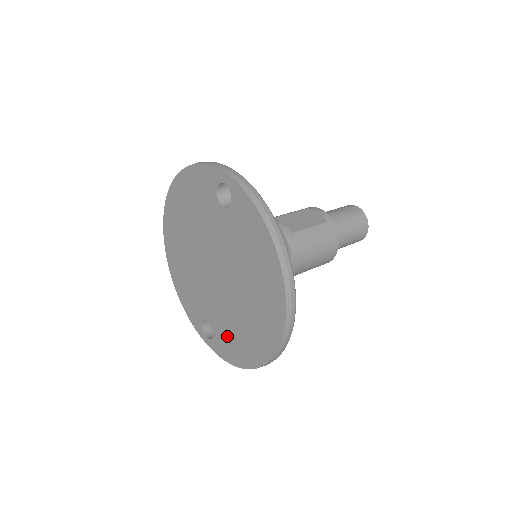
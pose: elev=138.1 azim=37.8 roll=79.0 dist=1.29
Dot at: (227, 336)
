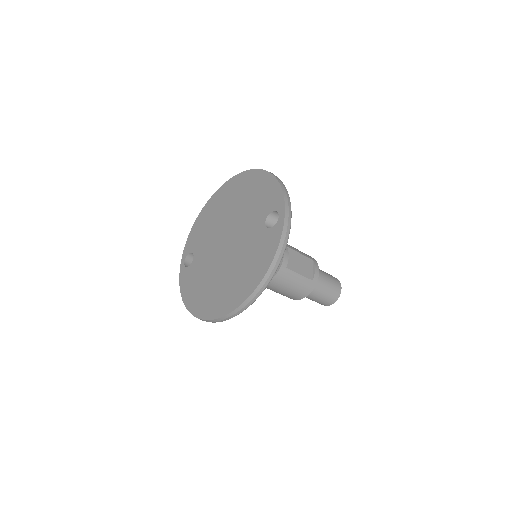
Dot at: (194, 278)
